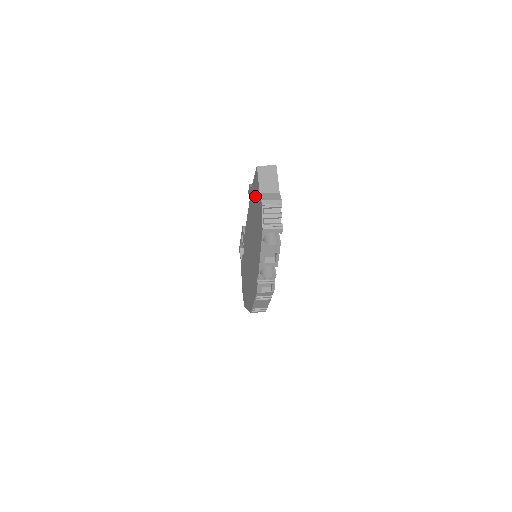
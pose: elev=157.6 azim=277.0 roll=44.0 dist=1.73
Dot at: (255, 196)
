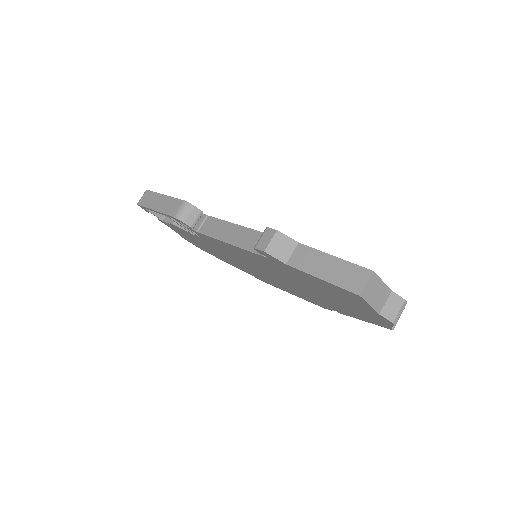
Dot at: (335, 293)
